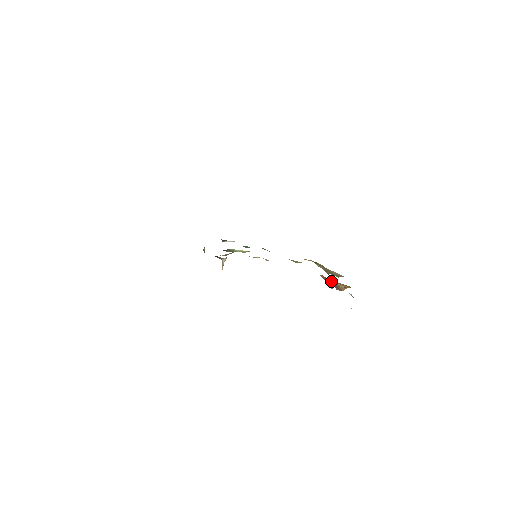
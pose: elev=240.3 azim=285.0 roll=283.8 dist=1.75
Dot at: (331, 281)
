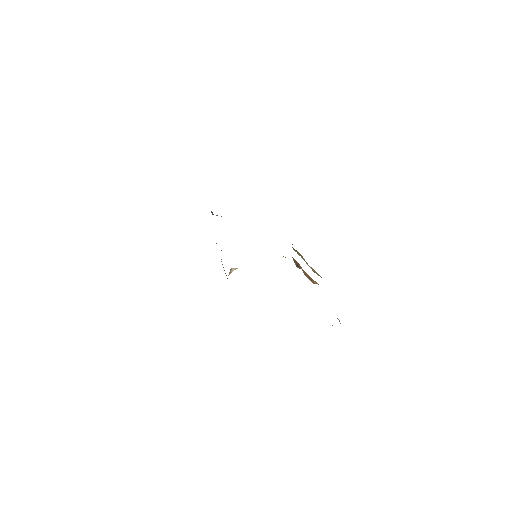
Dot at: (307, 274)
